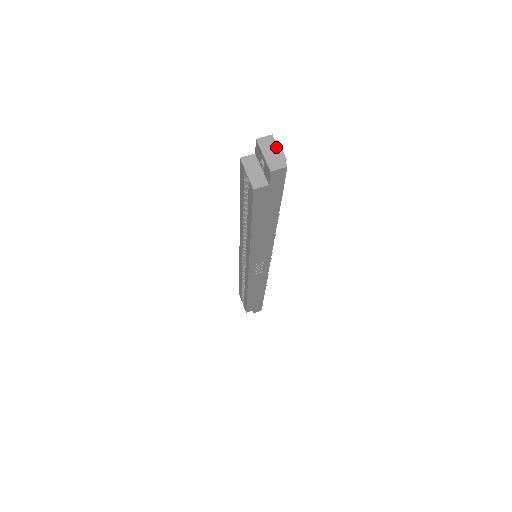
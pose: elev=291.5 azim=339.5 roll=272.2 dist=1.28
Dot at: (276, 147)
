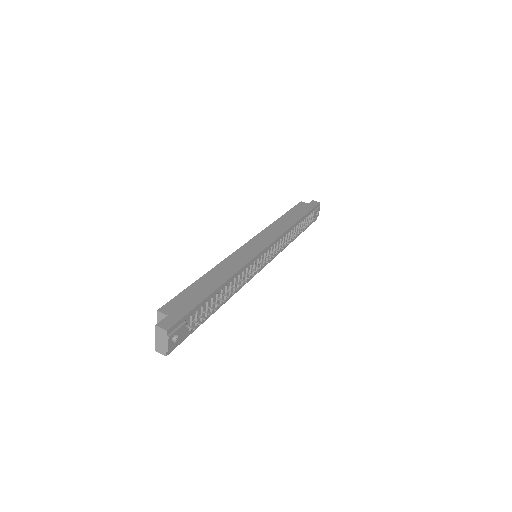
Dot at: (165, 340)
